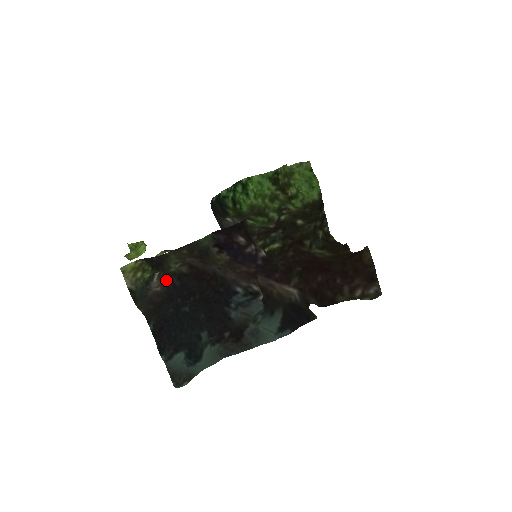
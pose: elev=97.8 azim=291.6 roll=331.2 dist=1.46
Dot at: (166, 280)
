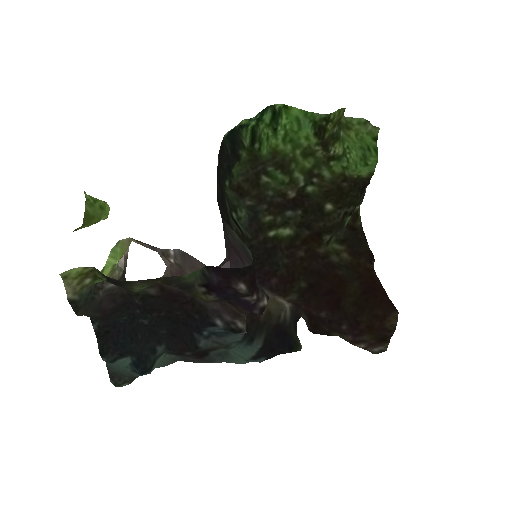
Dot at: occluded
